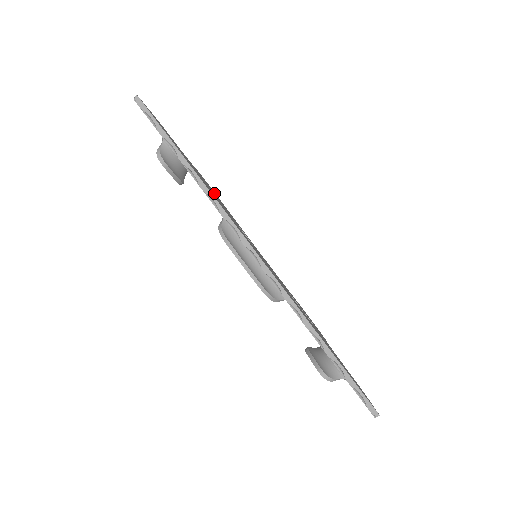
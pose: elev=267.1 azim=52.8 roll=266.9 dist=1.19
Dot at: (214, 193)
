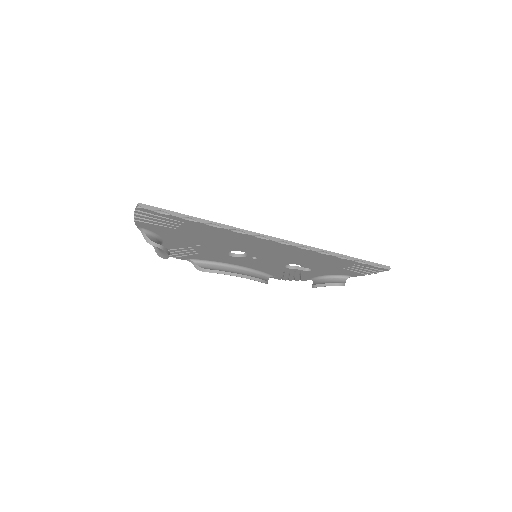
Dot at: occluded
